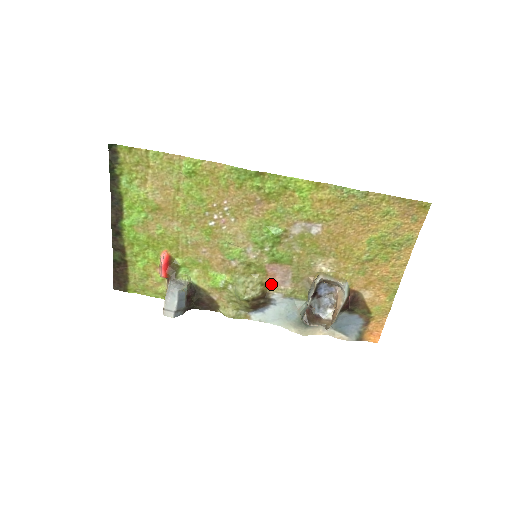
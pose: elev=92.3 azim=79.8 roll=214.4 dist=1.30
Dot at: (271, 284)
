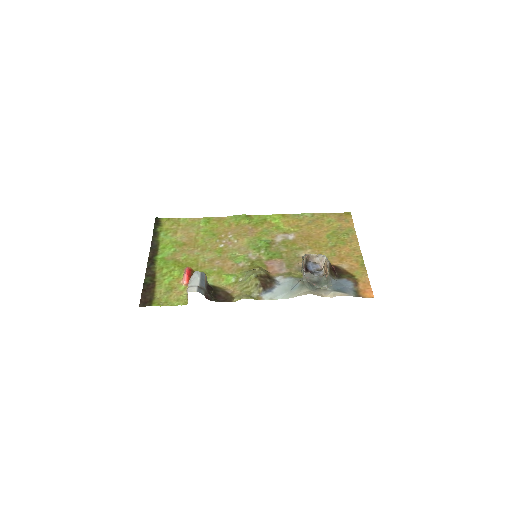
Dot at: (272, 273)
